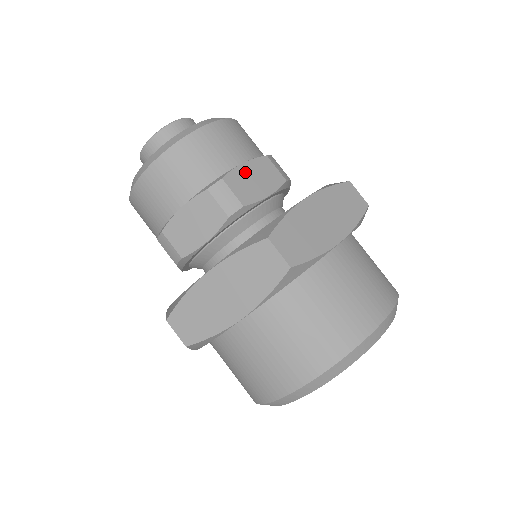
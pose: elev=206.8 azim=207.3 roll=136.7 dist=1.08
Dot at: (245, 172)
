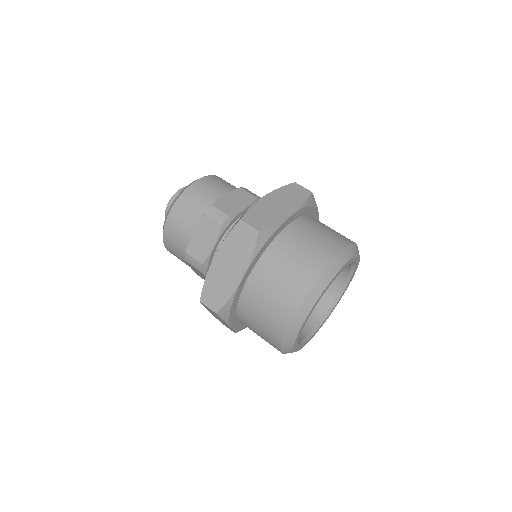
Dot at: (196, 238)
